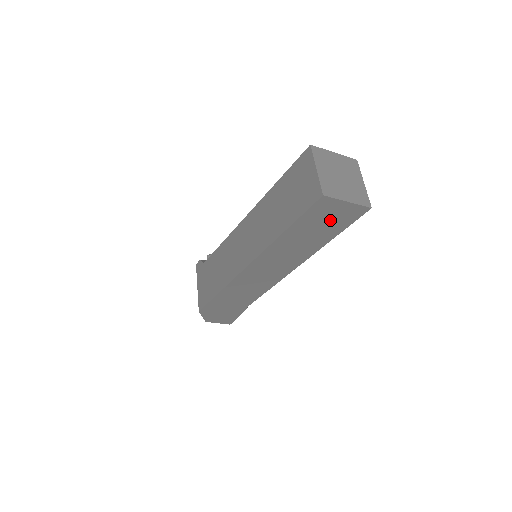
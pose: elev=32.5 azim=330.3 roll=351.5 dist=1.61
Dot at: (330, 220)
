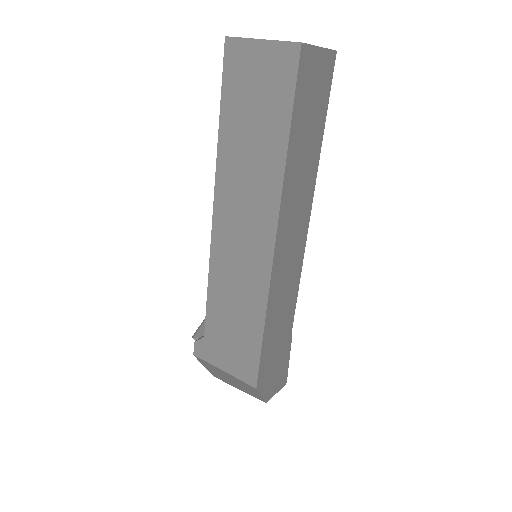
Dot at: (315, 95)
